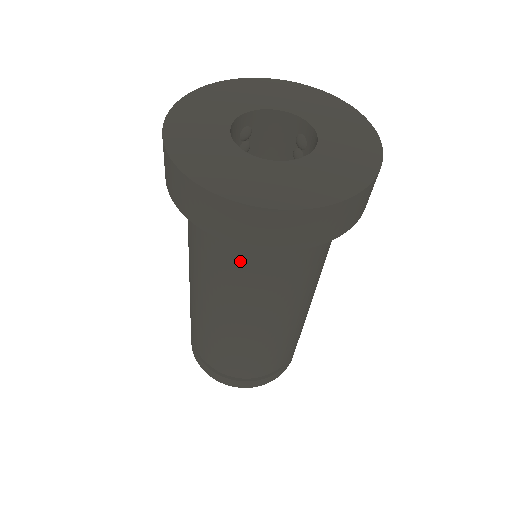
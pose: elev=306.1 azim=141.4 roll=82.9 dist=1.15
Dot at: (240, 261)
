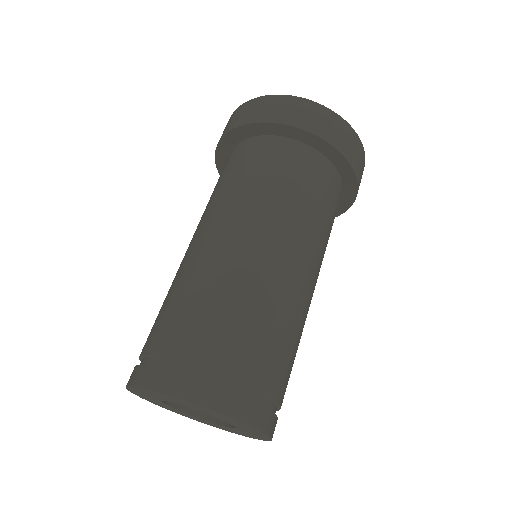
Dot at: (296, 172)
